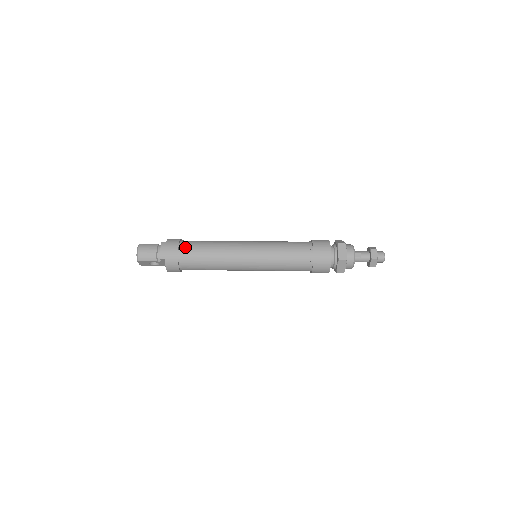
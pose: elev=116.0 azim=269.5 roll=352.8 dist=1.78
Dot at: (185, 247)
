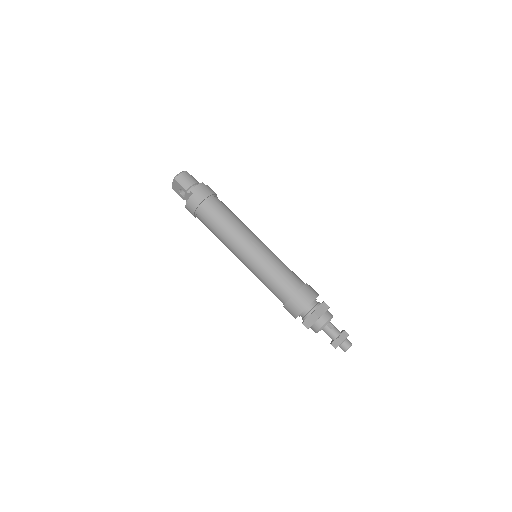
Dot at: (215, 200)
